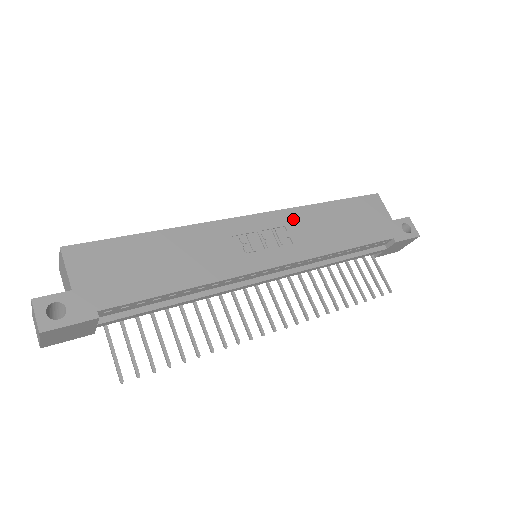
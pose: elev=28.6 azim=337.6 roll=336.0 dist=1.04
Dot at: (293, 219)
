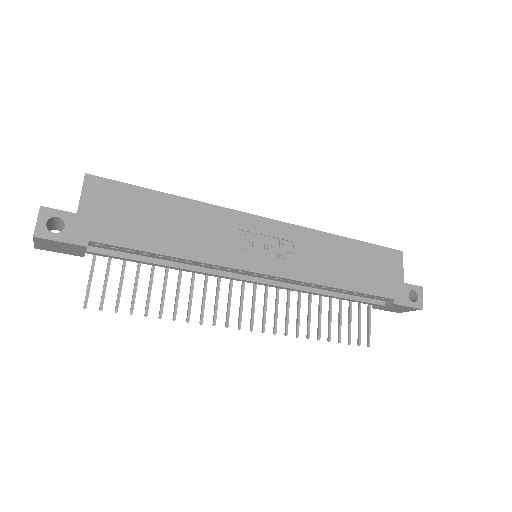
Dot at: (305, 239)
